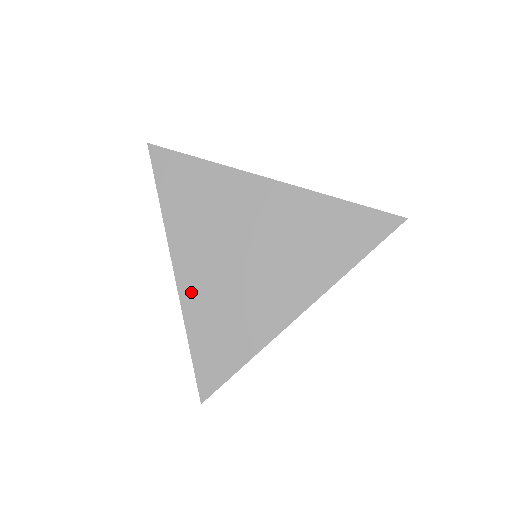
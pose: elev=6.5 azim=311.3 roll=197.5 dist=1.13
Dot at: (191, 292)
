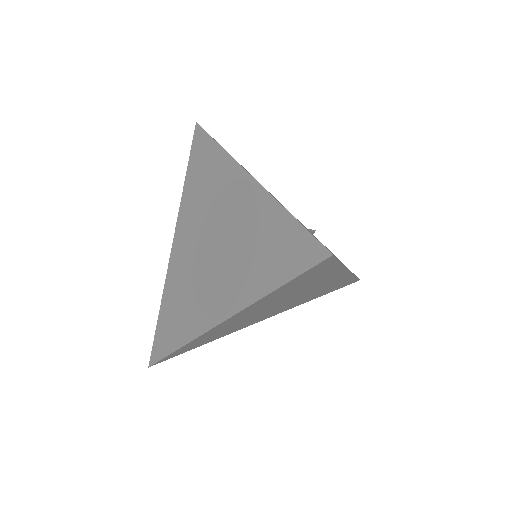
Dot at: (174, 265)
